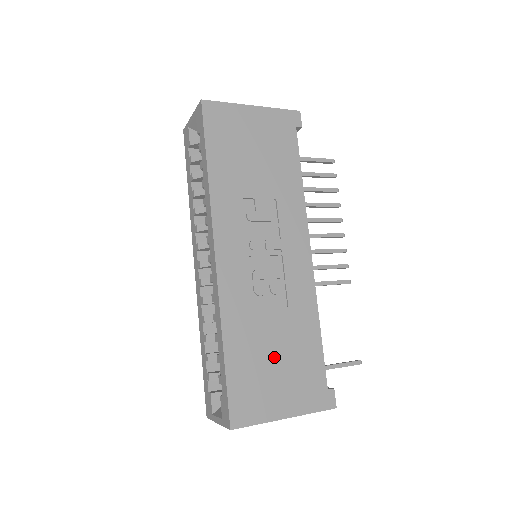
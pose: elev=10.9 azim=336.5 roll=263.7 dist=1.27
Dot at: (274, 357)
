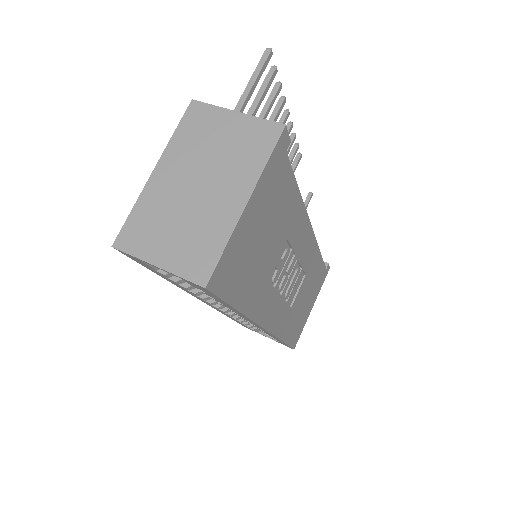
Dot at: (304, 303)
